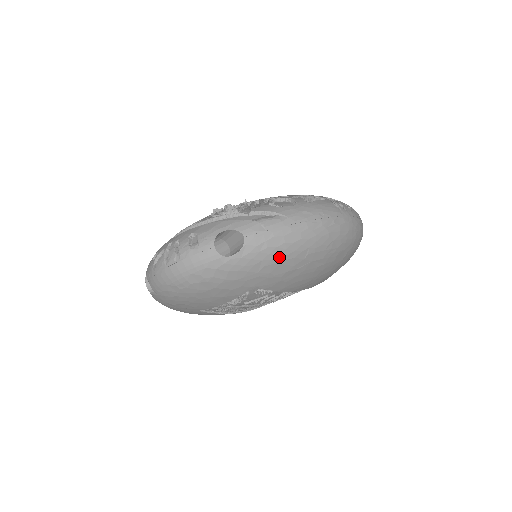
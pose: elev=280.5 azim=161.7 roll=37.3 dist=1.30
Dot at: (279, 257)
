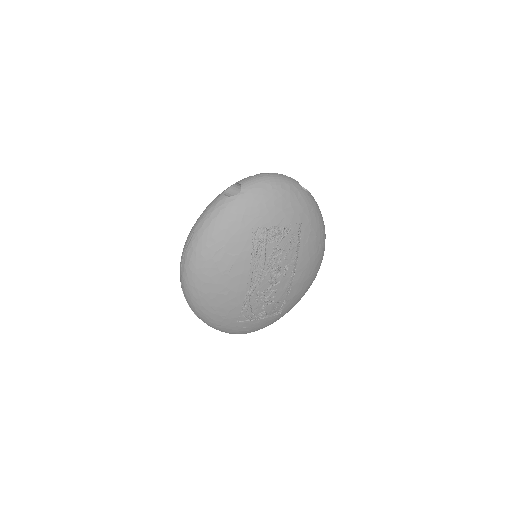
Dot at: (317, 215)
